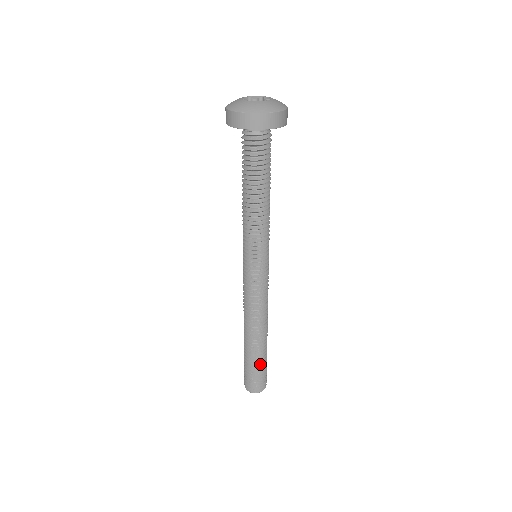
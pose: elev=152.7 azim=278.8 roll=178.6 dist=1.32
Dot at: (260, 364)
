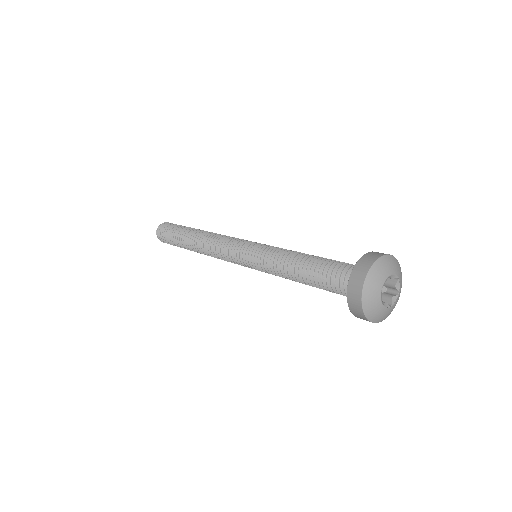
Dot at: occluded
